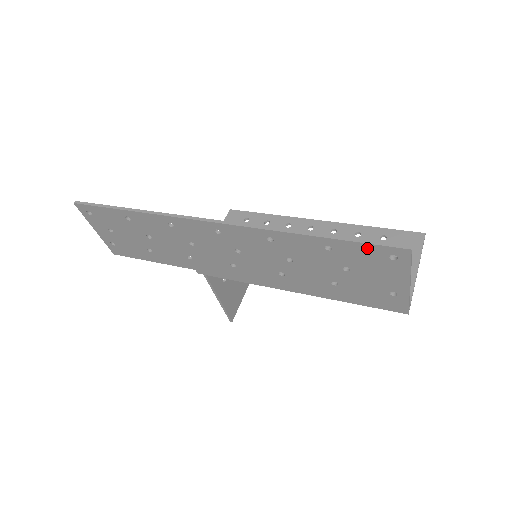
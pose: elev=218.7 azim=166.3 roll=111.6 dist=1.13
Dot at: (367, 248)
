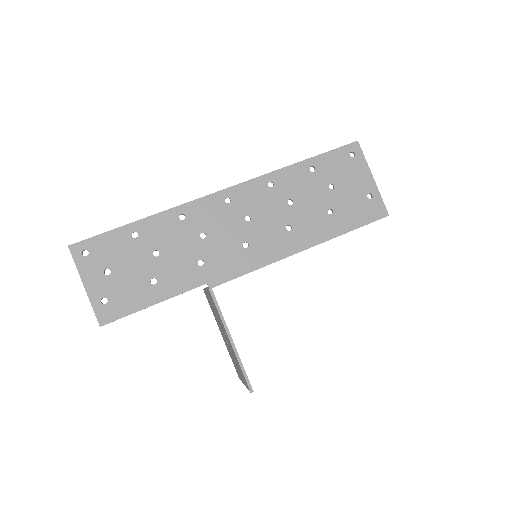
Dot at: (335, 154)
